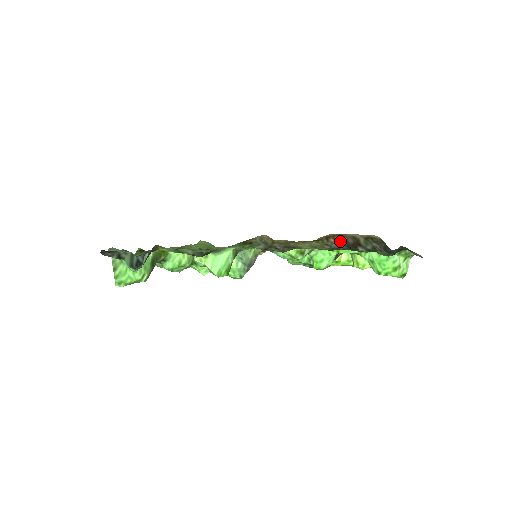
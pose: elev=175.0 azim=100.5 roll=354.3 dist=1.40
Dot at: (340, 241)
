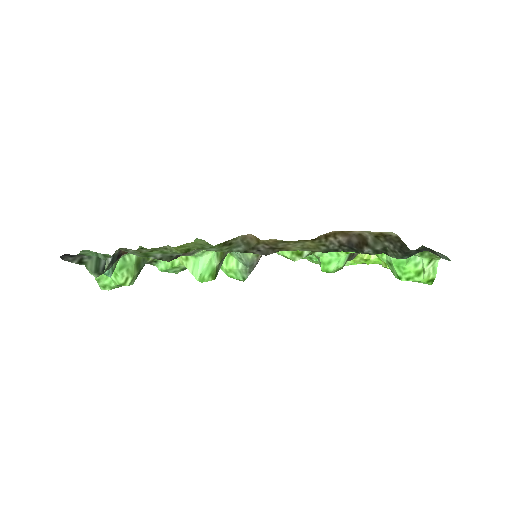
Dot at: (341, 240)
